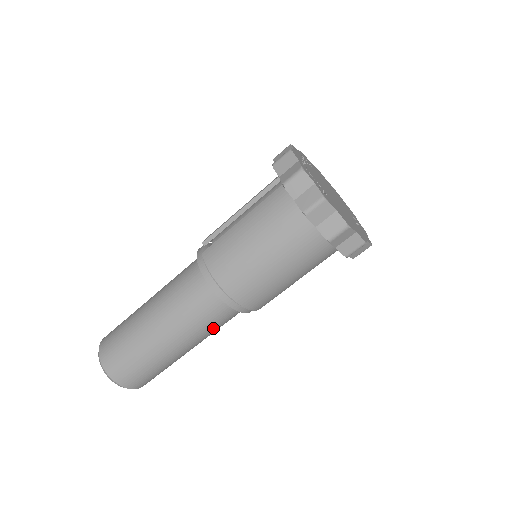
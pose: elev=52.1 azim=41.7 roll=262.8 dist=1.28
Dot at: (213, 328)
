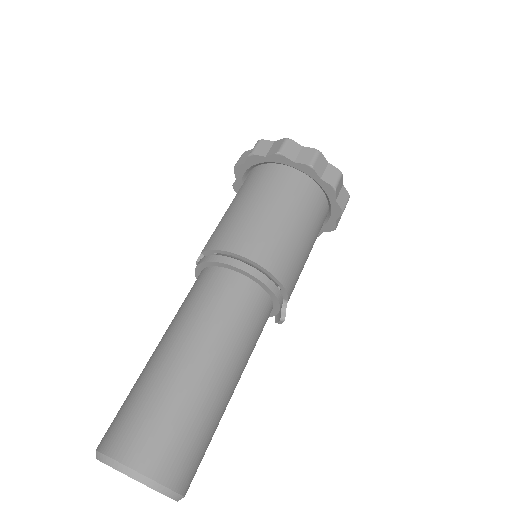
Dot at: (247, 329)
